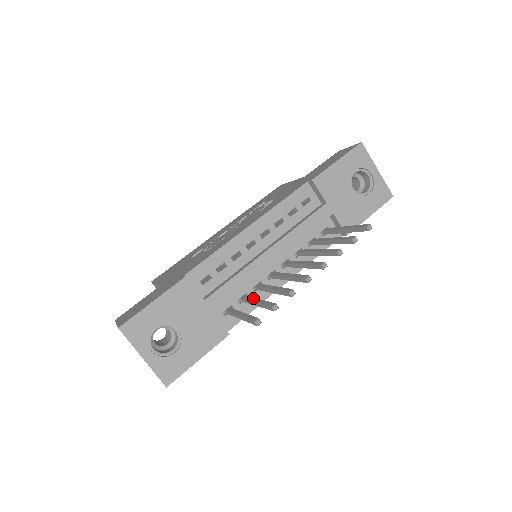
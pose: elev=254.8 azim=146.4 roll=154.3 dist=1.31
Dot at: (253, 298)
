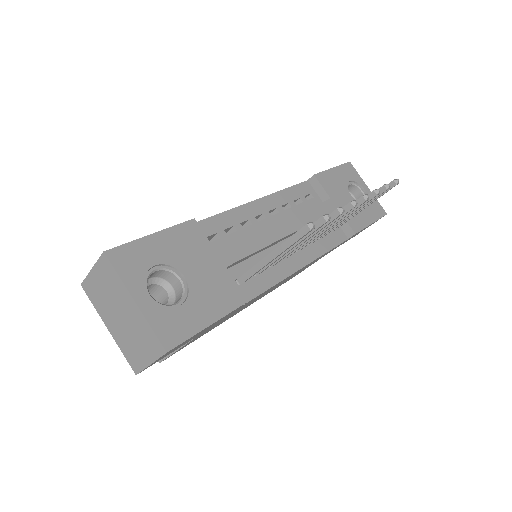
Dot at: occluded
